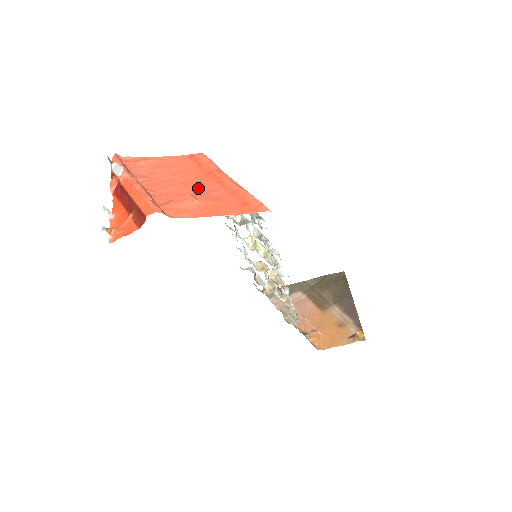
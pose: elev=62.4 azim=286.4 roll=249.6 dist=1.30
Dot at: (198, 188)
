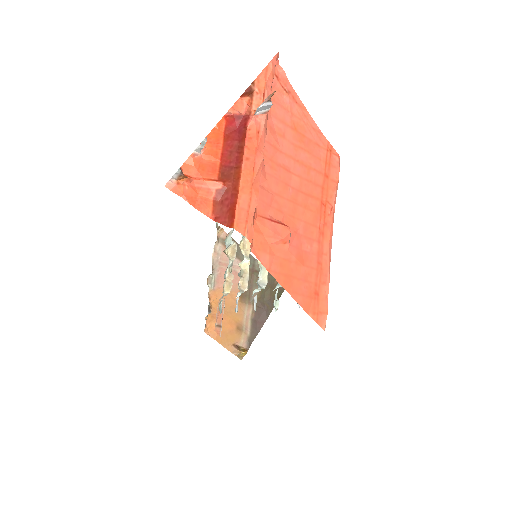
Dot at: (301, 219)
